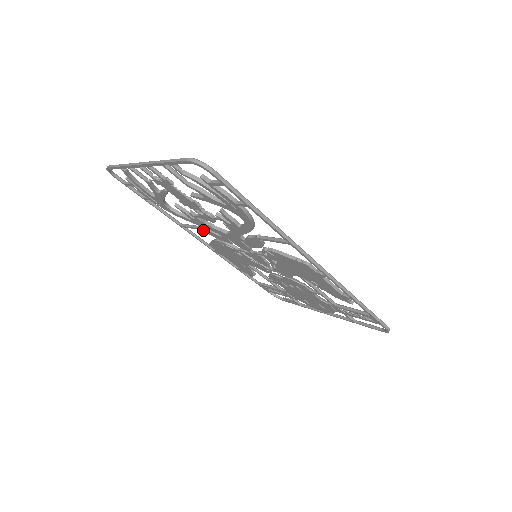
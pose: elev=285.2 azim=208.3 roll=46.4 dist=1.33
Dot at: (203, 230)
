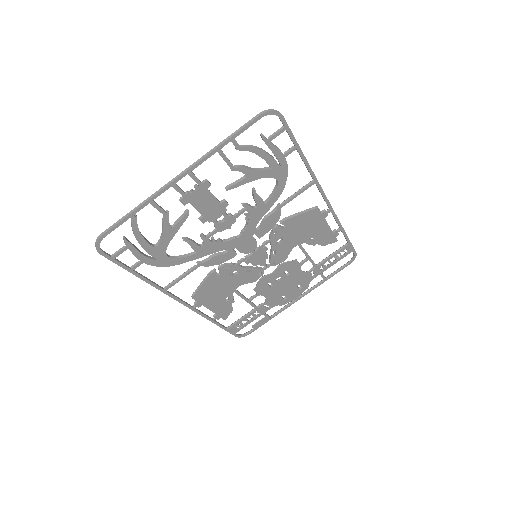
Dot at: (203, 263)
